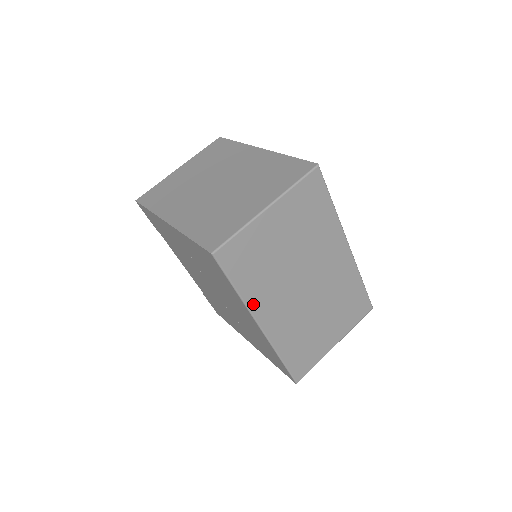
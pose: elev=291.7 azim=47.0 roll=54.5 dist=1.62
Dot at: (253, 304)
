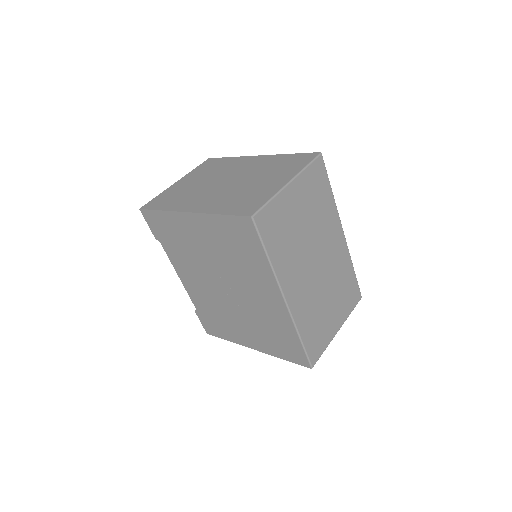
Dot at: (280, 274)
